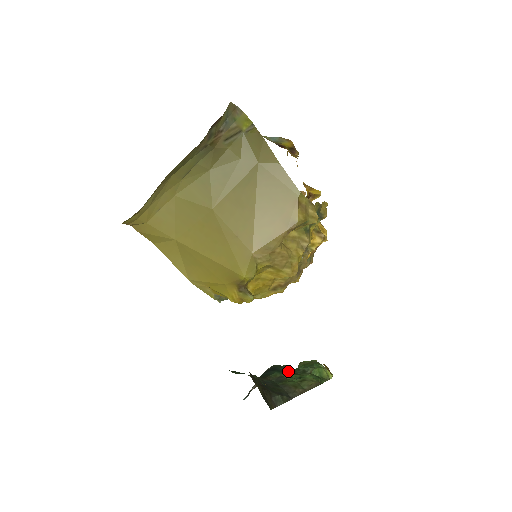
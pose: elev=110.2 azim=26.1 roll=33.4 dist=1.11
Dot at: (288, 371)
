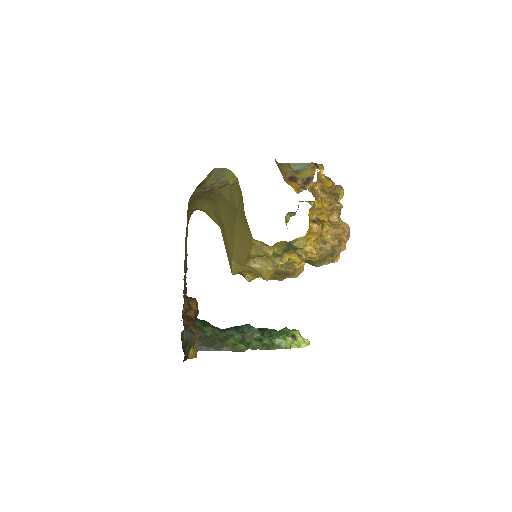
Dot at: (249, 332)
